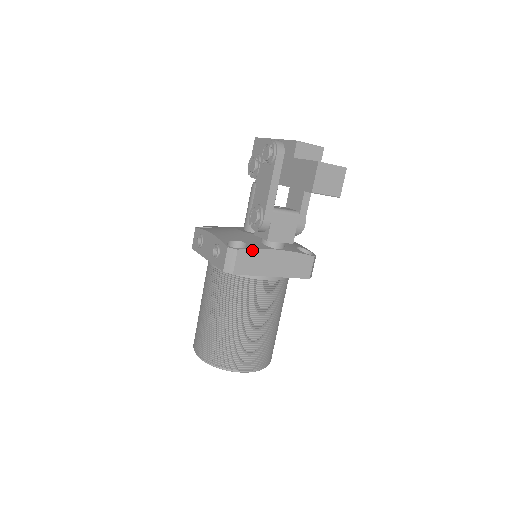
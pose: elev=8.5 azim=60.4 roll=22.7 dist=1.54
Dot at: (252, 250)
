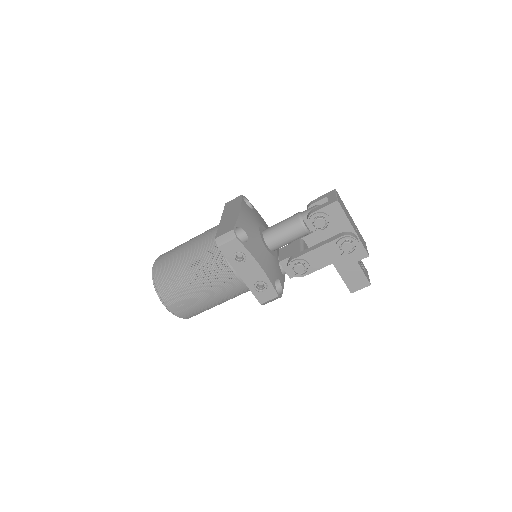
Dot at: occluded
